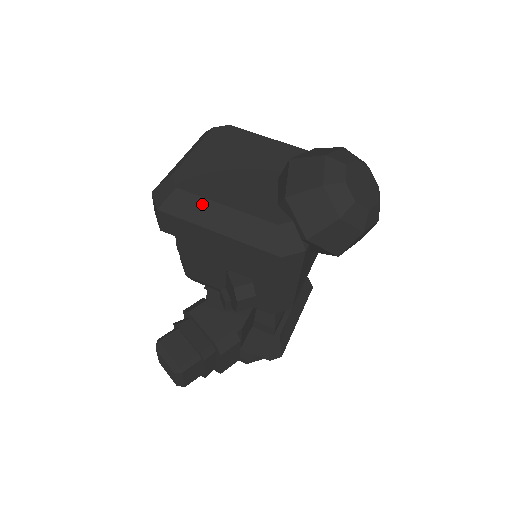
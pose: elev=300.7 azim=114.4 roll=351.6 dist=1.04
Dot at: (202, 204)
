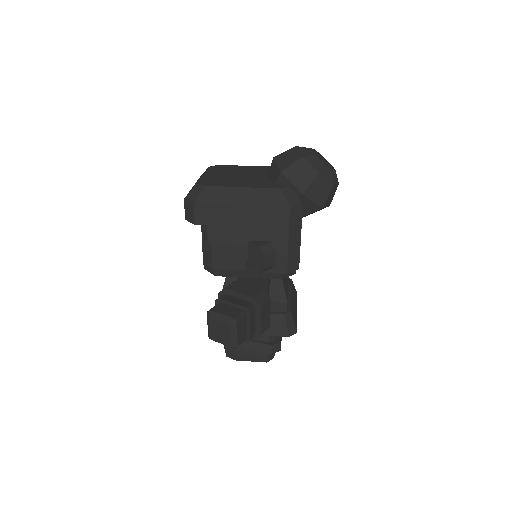
Dot at: (226, 191)
